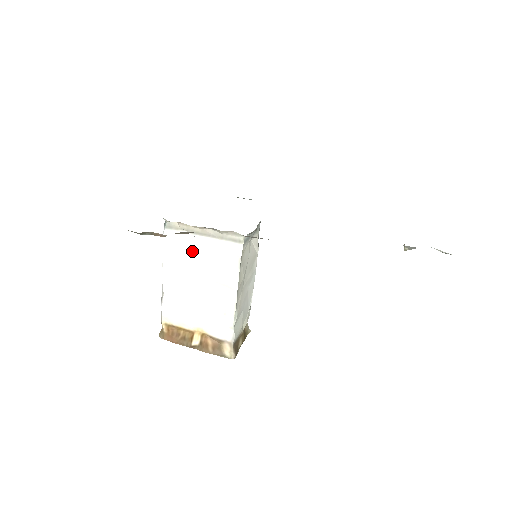
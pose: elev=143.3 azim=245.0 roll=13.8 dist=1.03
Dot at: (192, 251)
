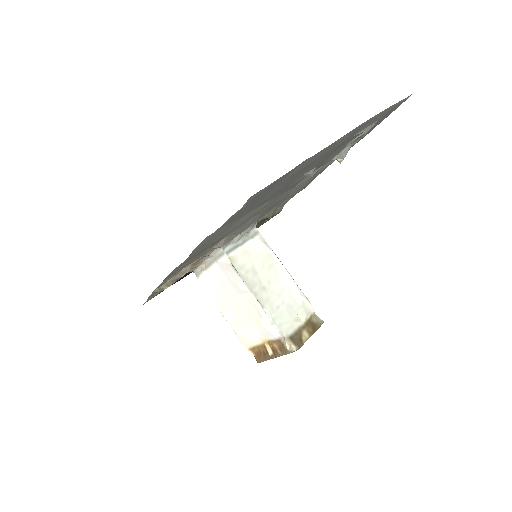
Dot at: (216, 282)
